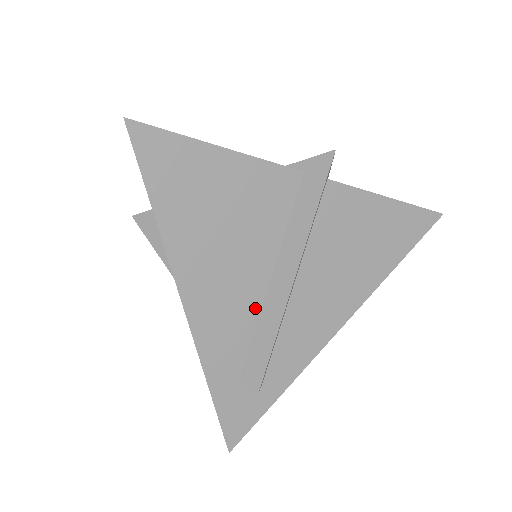
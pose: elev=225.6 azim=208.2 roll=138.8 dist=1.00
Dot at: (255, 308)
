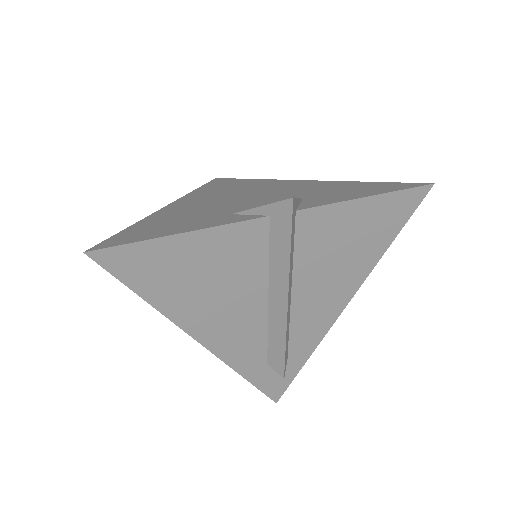
Dot at: (262, 323)
